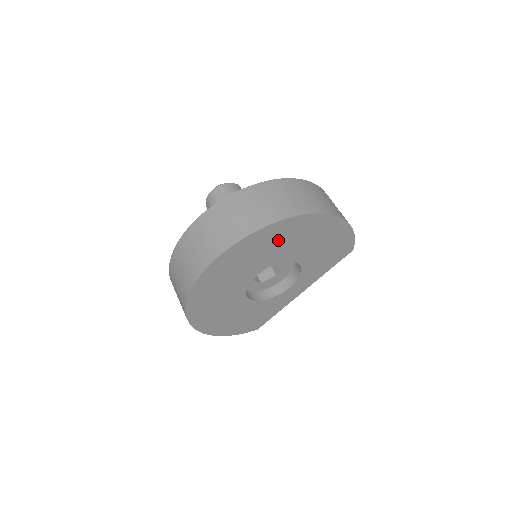
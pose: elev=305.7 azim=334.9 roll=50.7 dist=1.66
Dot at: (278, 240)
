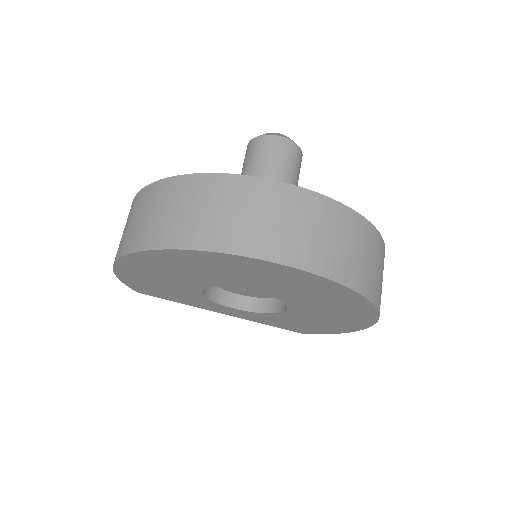
Dot at: (332, 303)
